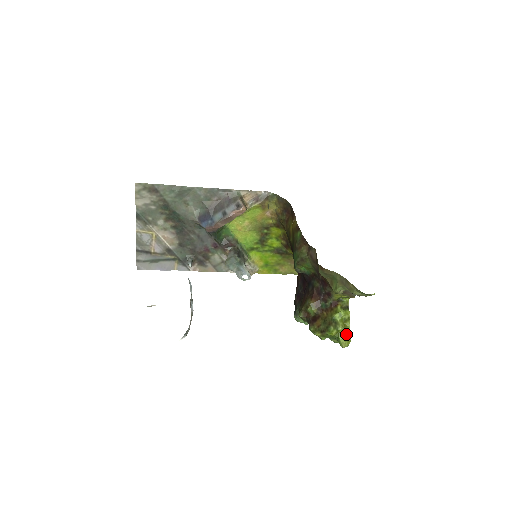
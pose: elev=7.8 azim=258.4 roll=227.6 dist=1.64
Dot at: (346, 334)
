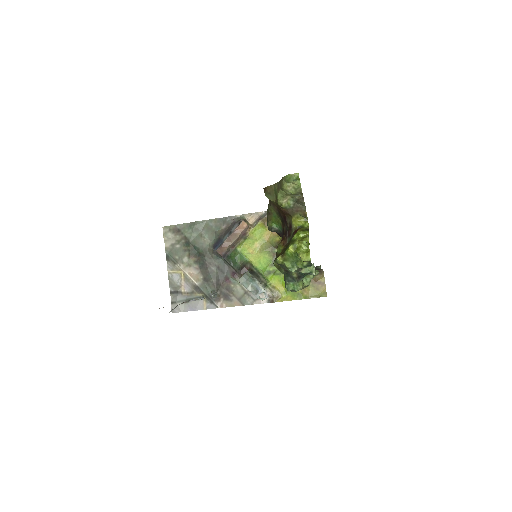
Dot at: (303, 246)
